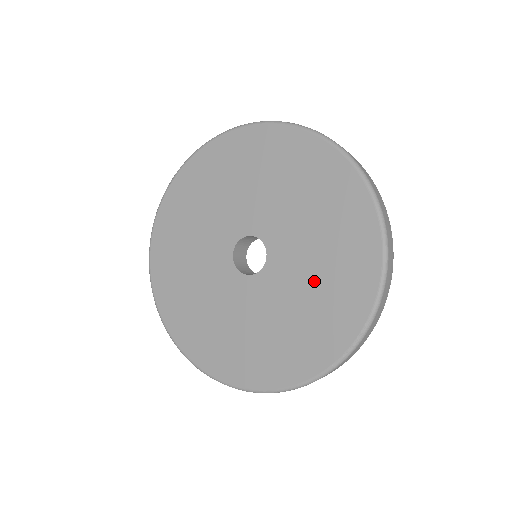
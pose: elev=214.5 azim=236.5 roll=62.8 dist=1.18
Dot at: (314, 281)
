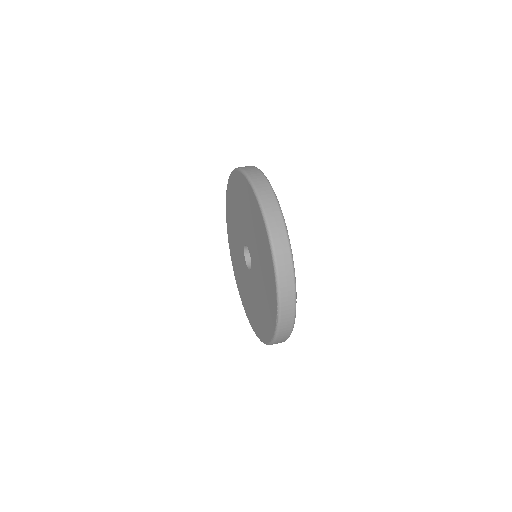
Dot at: (262, 275)
